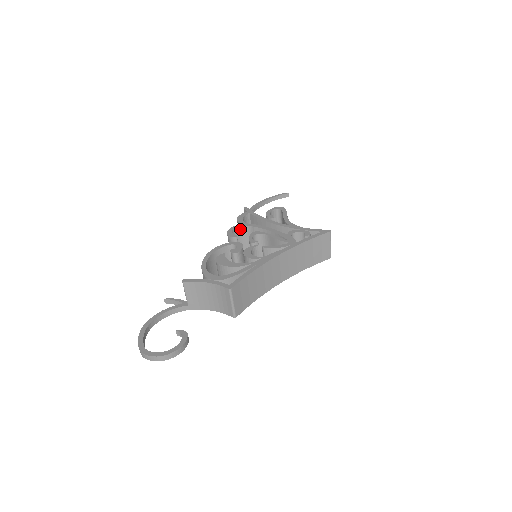
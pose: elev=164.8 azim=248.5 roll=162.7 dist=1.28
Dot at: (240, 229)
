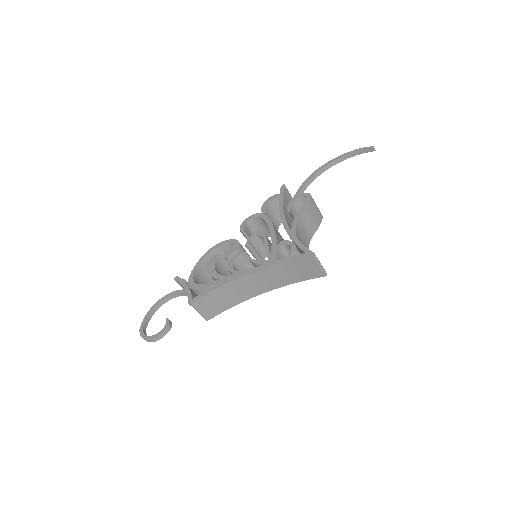
Dot at: (257, 219)
